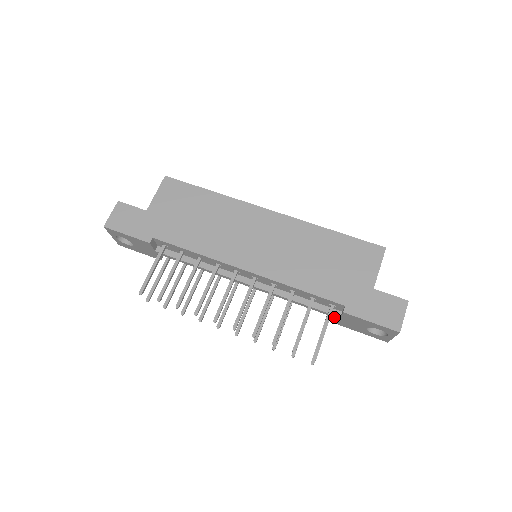
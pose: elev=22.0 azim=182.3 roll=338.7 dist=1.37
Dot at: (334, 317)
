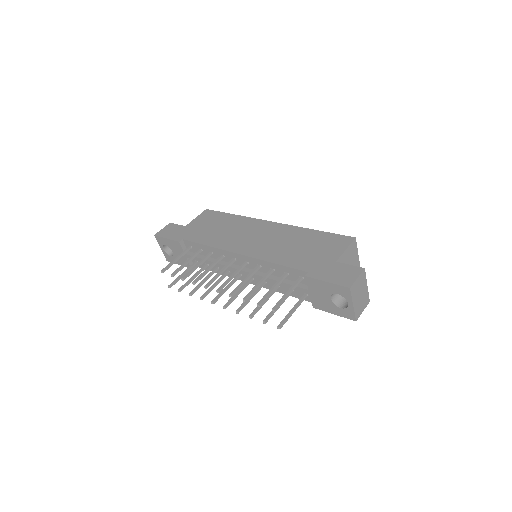
Dot at: occluded
